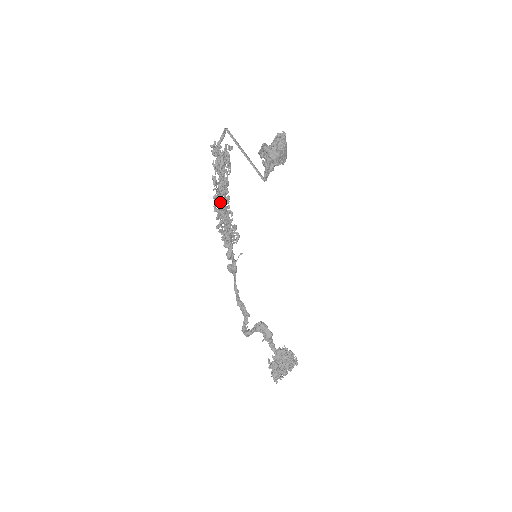
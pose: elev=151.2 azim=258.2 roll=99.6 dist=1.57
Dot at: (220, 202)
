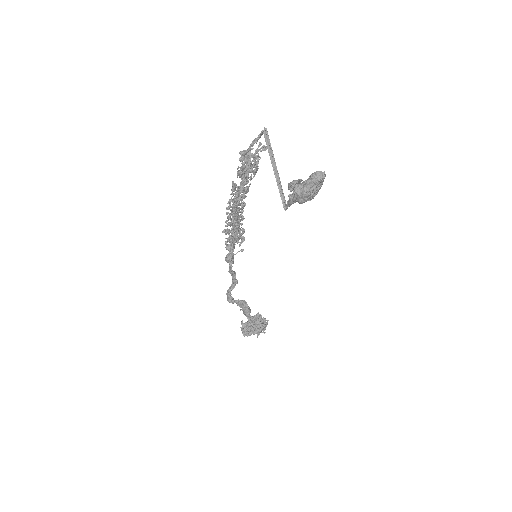
Dot at: (234, 208)
